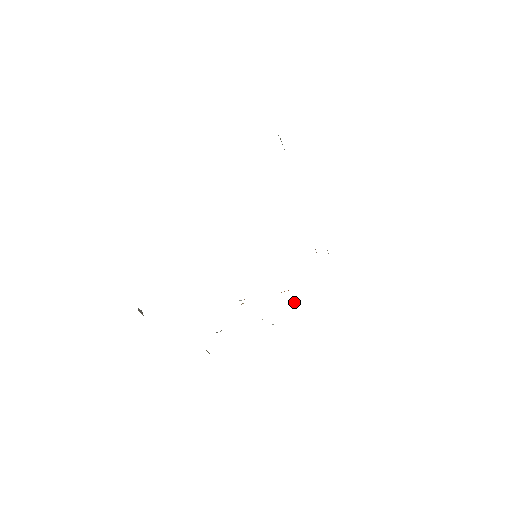
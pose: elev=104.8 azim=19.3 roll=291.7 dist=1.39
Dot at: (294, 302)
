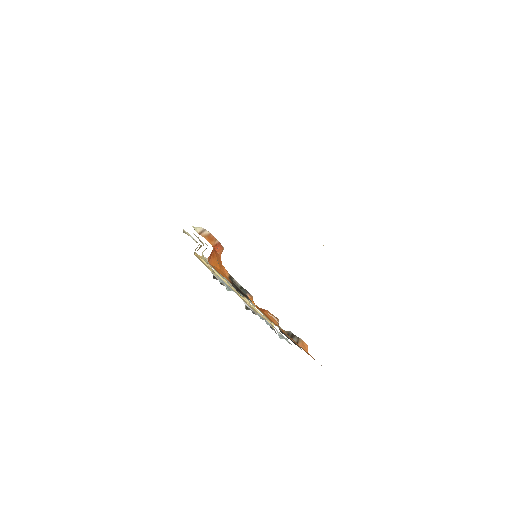
Dot at: occluded
